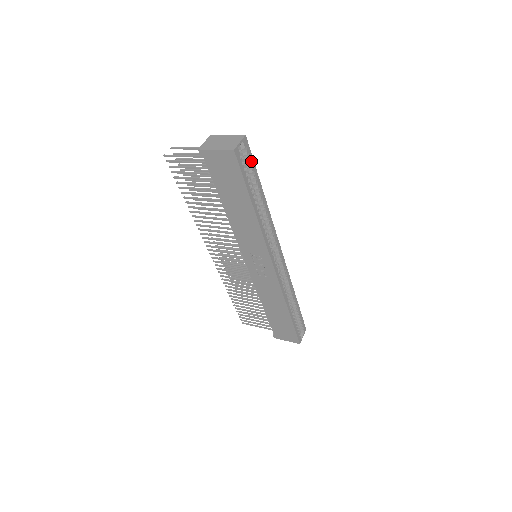
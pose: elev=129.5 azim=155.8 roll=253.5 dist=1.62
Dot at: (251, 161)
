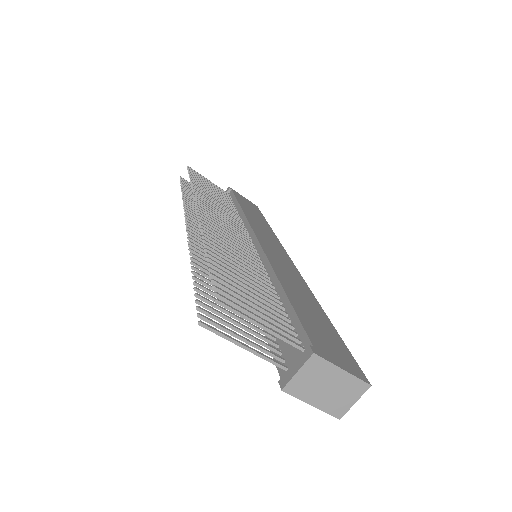
Dot at: occluded
